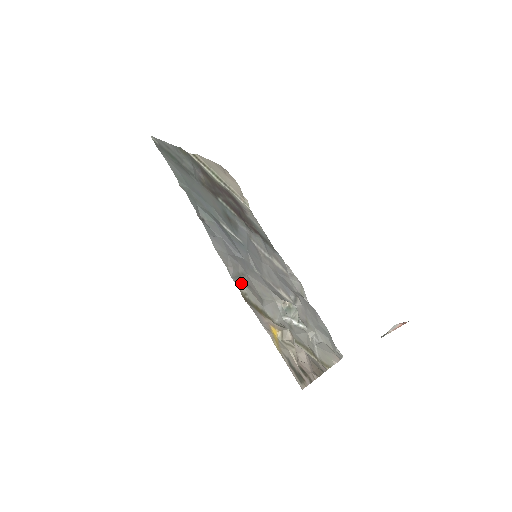
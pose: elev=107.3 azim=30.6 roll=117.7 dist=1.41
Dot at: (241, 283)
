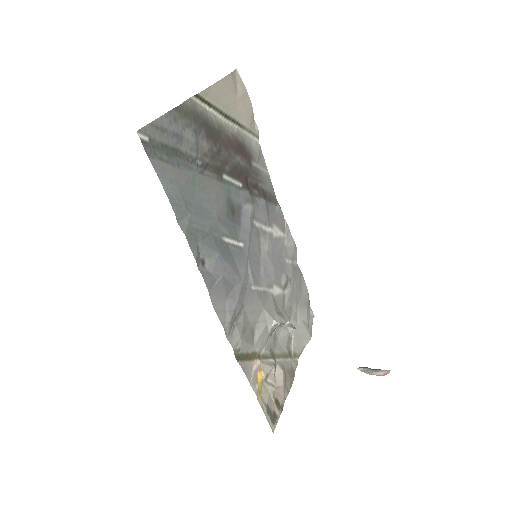
Dot at: (236, 339)
